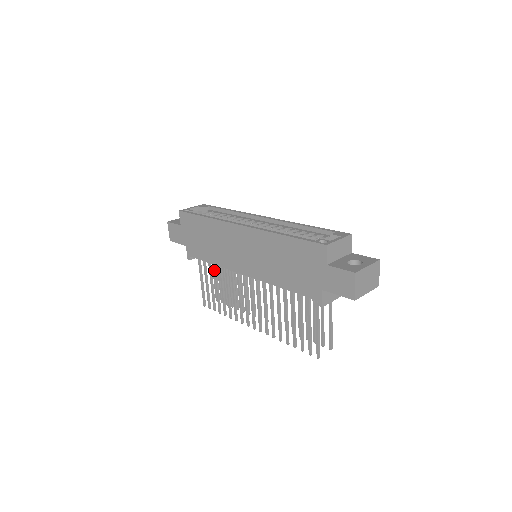
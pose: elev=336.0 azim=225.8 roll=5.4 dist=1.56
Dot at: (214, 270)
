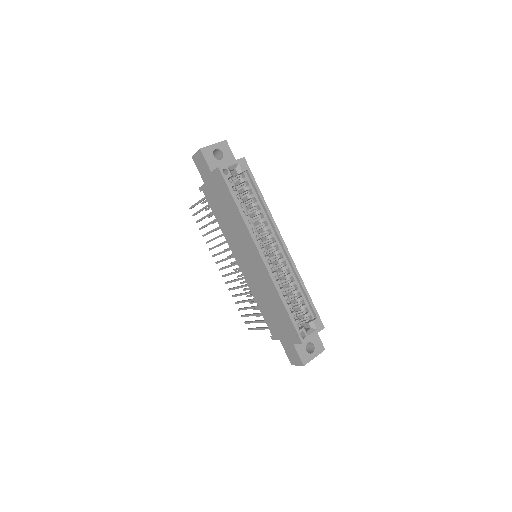
Dot at: occluded
